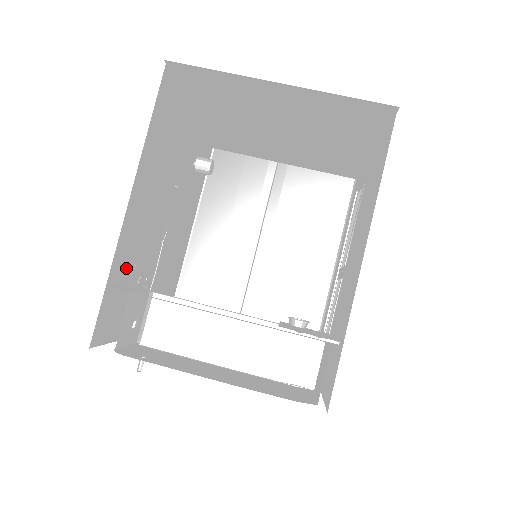
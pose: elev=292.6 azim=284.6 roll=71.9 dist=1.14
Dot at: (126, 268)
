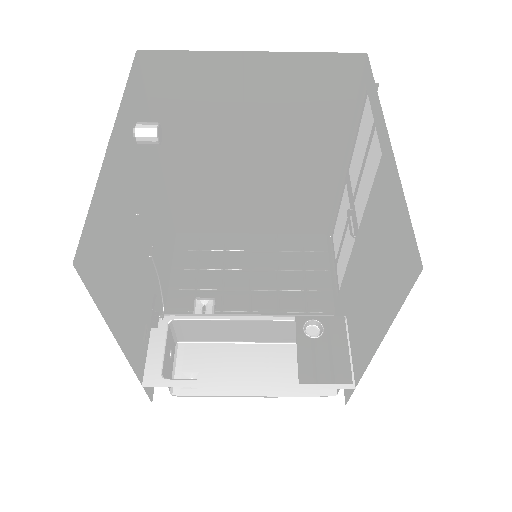
Dot at: (143, 344)
